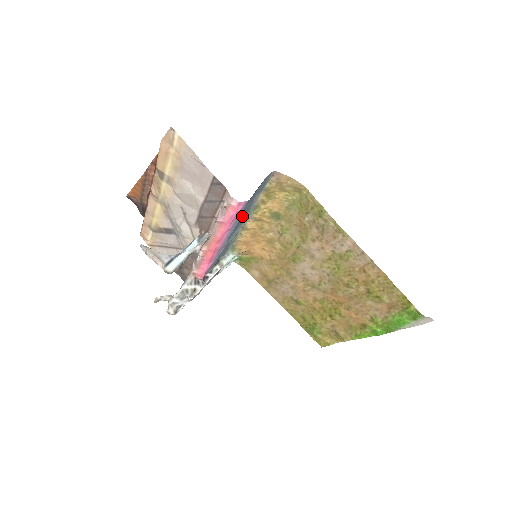
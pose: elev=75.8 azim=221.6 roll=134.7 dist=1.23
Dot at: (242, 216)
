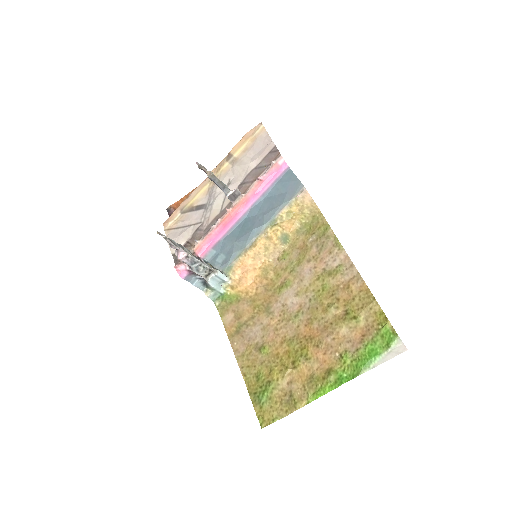
Dot at: (272, 195)
